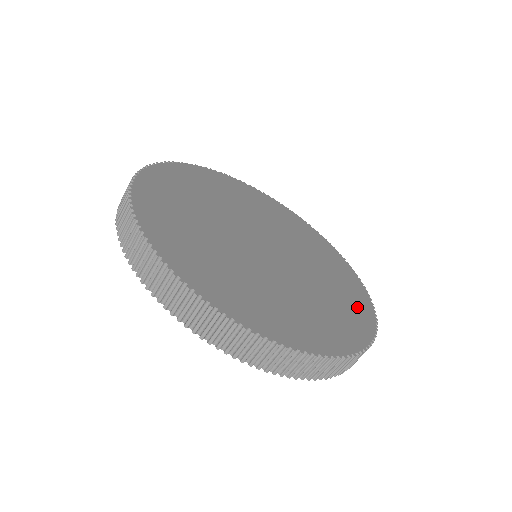
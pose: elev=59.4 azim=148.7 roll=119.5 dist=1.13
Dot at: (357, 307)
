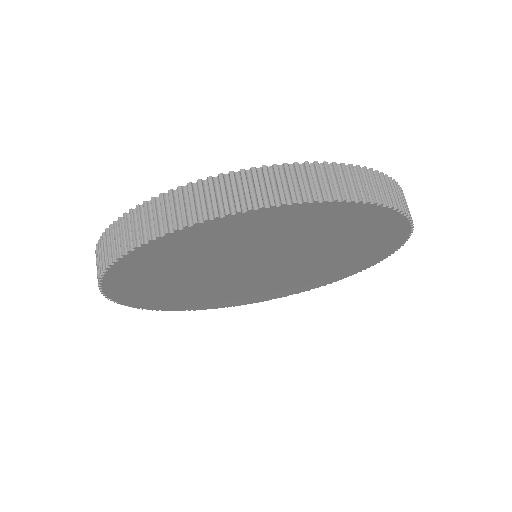
Dot at: occluded
